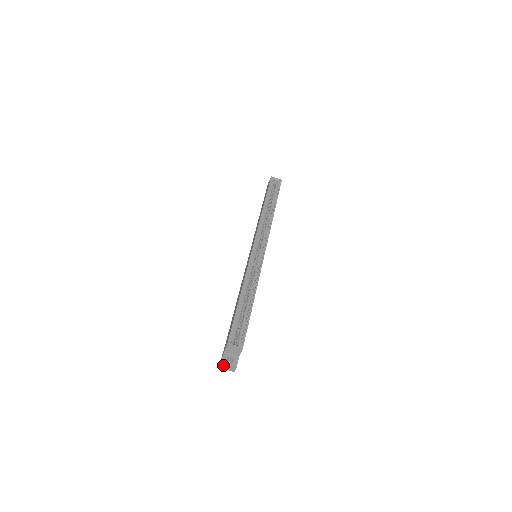
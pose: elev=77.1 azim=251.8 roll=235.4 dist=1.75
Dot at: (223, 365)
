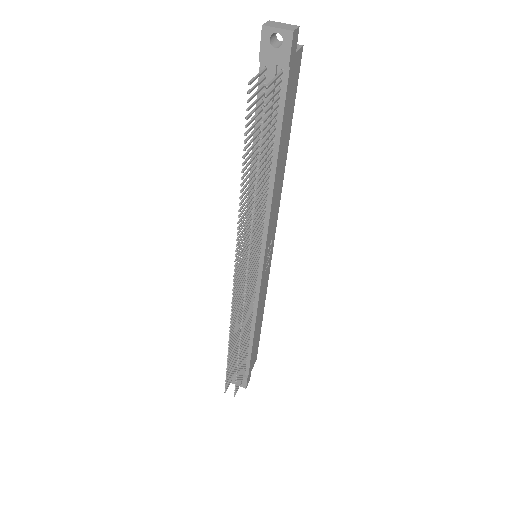
Dot at: (272, 24)
